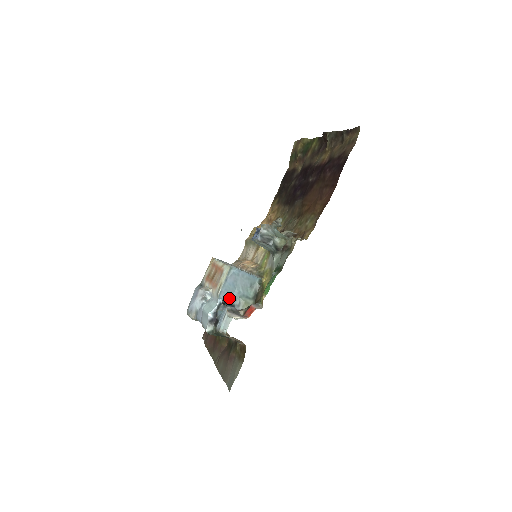
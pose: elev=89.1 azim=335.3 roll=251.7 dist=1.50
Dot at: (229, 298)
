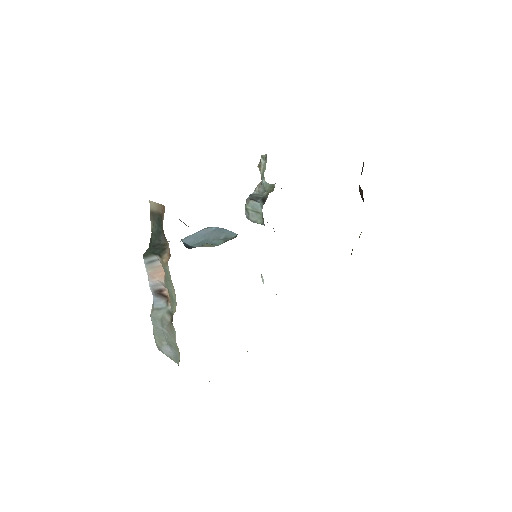
Dot at: (192, 244)
